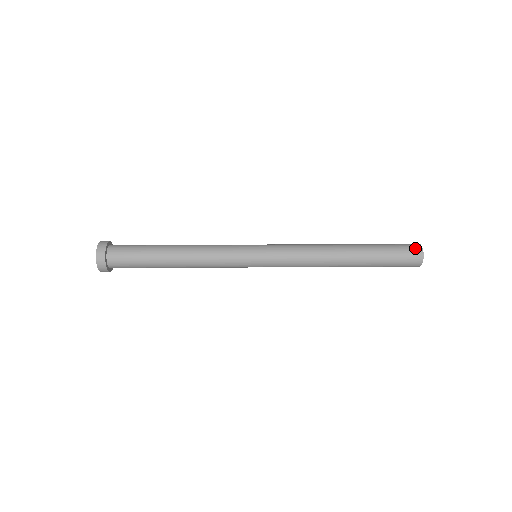
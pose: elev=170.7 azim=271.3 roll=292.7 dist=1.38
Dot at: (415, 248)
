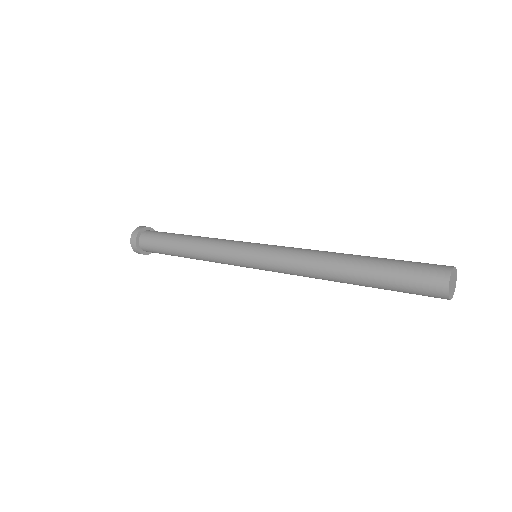
Dot at: (436, 284)
